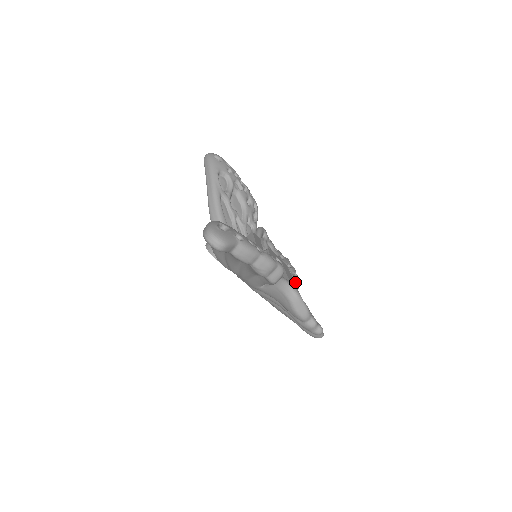
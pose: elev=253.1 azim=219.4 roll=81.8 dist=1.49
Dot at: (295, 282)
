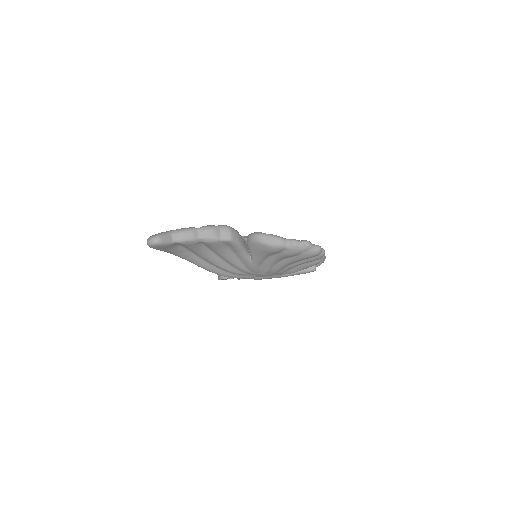
Dot at: occluded
